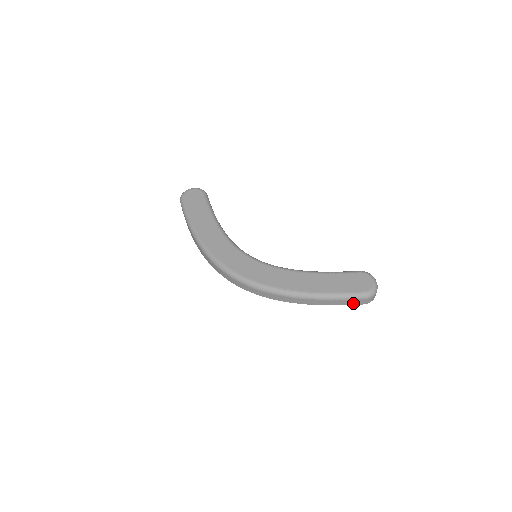
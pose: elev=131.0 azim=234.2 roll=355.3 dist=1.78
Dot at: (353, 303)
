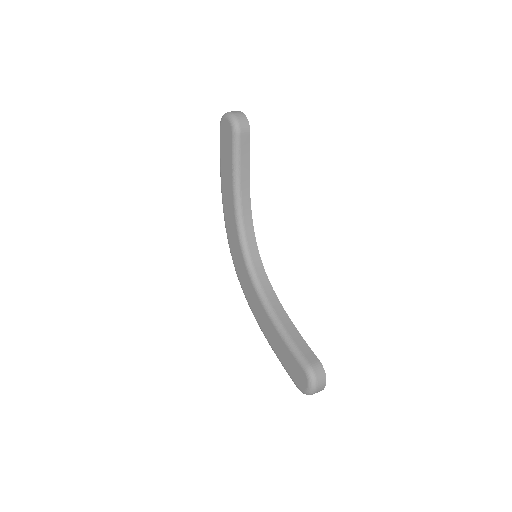
Dot at: occluded
